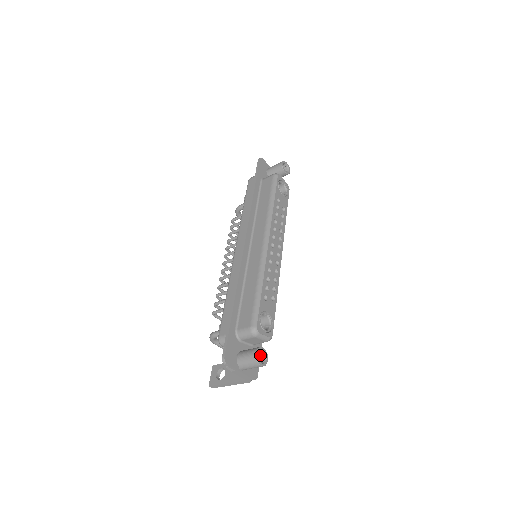
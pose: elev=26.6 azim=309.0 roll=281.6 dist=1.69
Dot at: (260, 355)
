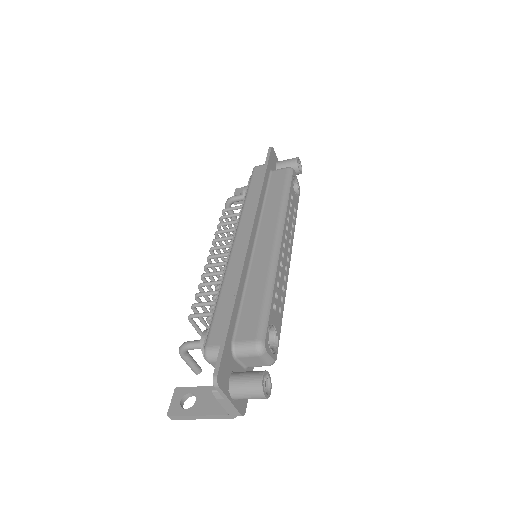
Dot at: occluded
